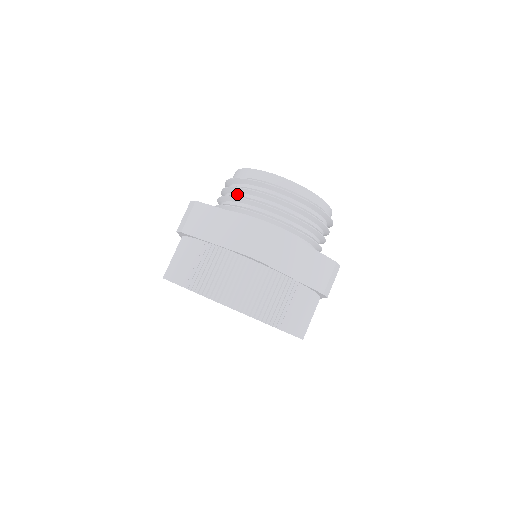
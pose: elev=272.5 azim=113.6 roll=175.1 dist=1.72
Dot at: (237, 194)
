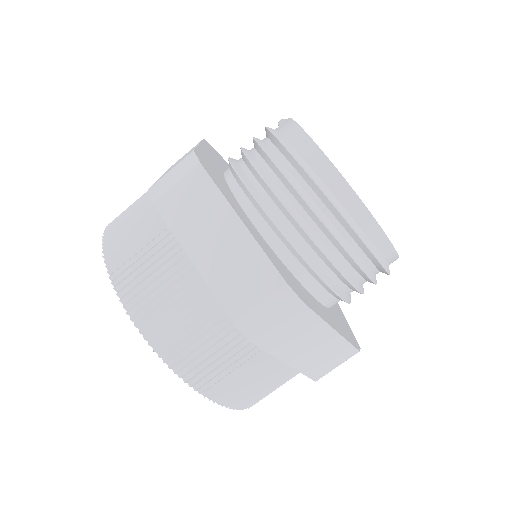
Dot at: (274, 178)
